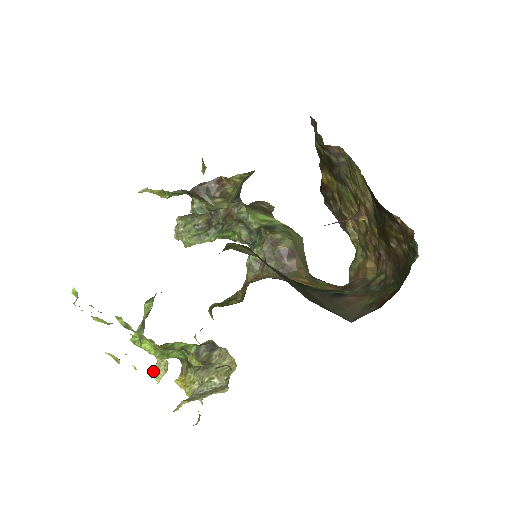
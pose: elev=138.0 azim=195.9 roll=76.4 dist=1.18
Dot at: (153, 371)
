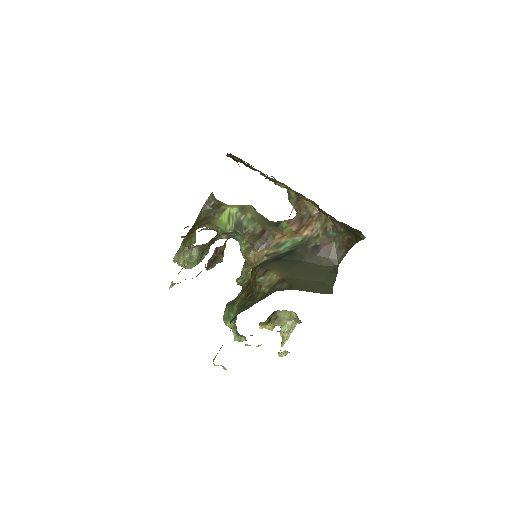
Dot at: (281, 356)
